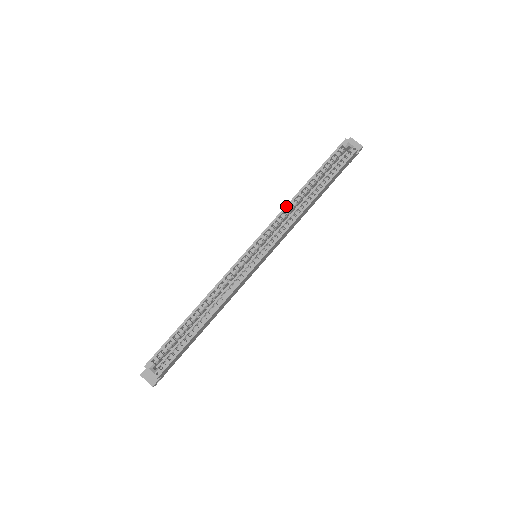
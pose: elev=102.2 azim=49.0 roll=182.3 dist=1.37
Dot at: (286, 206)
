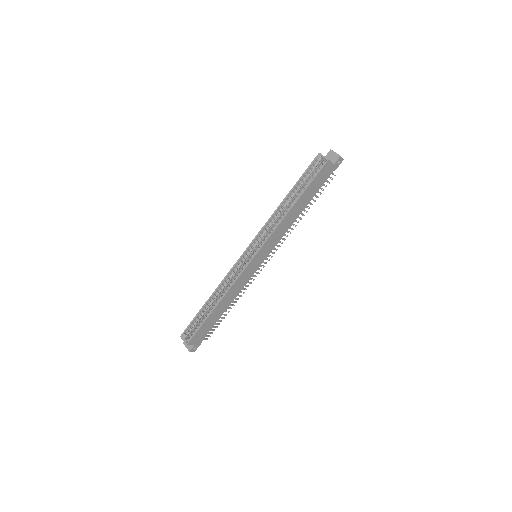
Dot at: (272, 215)
